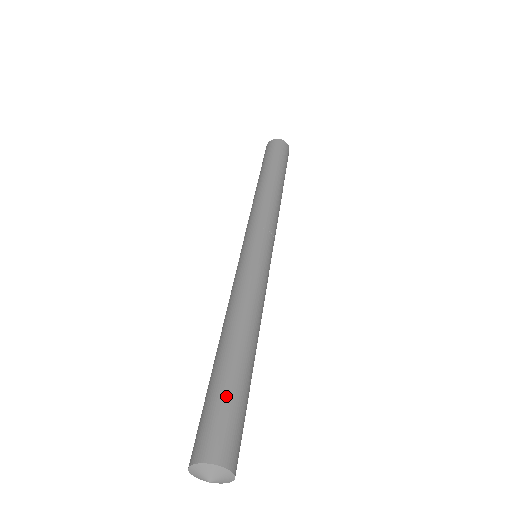
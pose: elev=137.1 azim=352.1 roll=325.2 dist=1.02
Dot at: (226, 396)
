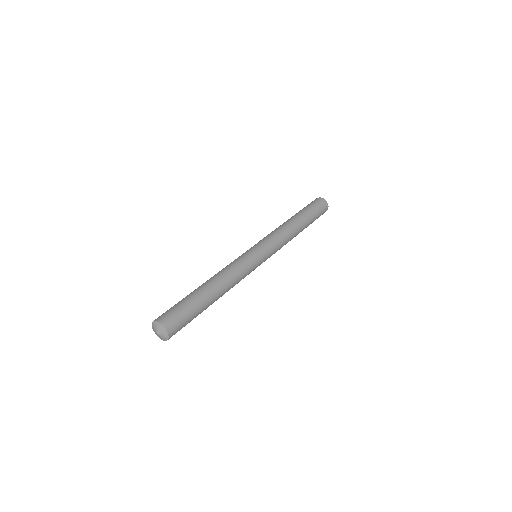
Dot at: (190, 307)
